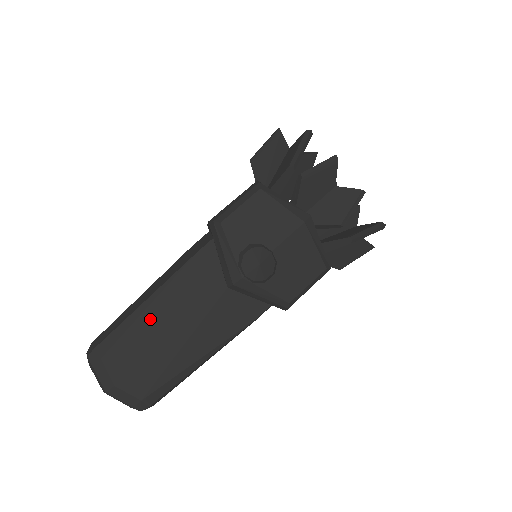
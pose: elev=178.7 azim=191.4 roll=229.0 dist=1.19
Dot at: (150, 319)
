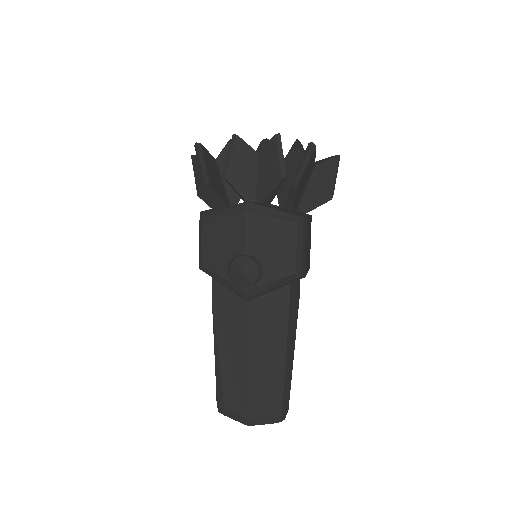
Dot at: (227, 361)
